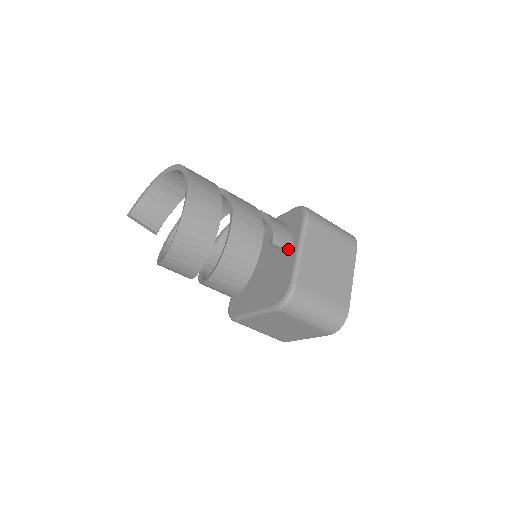
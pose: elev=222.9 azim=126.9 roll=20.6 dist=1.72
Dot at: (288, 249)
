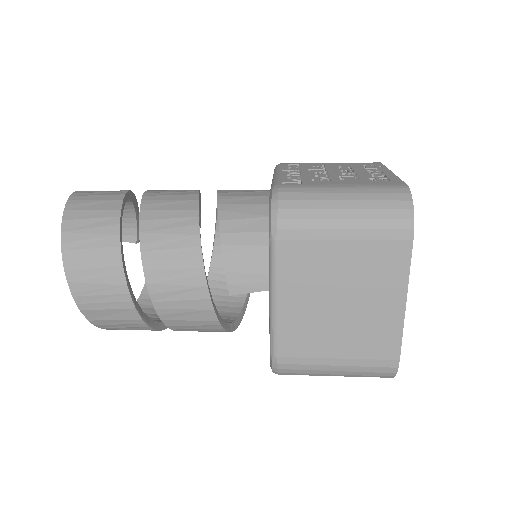
Dot at: occluded
